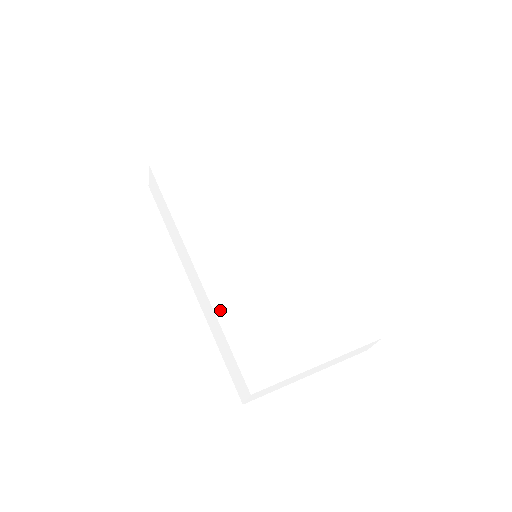
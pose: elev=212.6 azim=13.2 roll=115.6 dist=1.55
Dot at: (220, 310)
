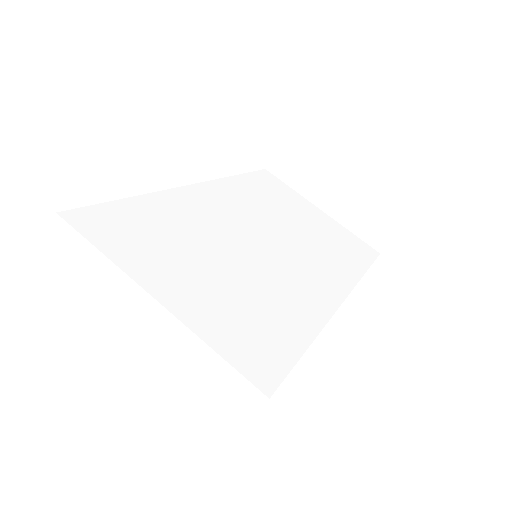
Dot at: (160, 197)
